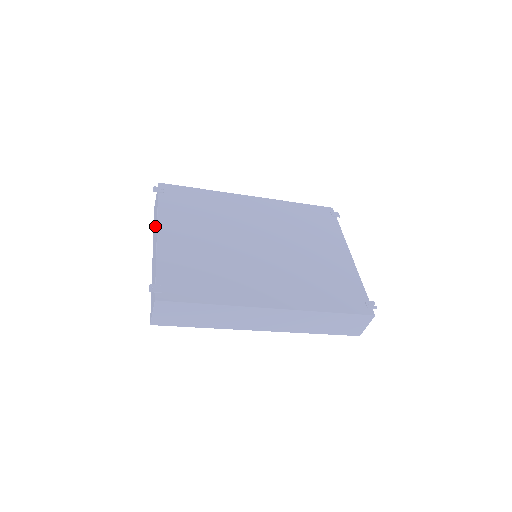
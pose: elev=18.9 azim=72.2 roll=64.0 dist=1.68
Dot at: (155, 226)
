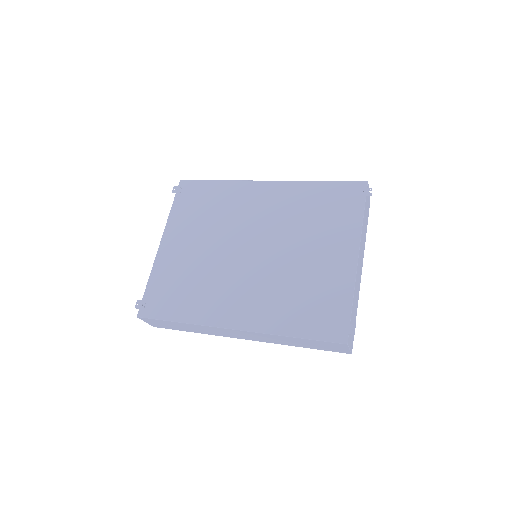
Dot at: occluded
